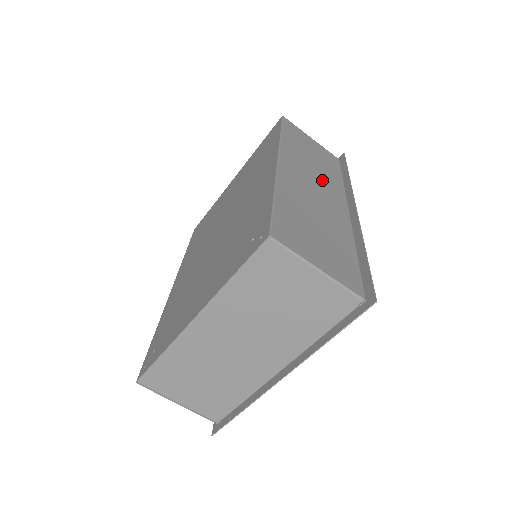
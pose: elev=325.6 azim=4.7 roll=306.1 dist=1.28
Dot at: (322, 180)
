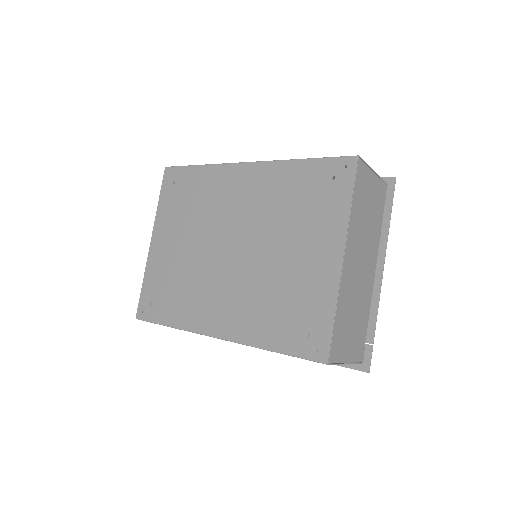
Dot at: occluded
